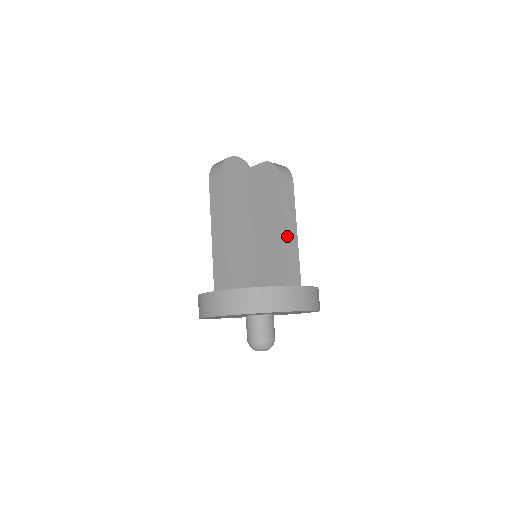
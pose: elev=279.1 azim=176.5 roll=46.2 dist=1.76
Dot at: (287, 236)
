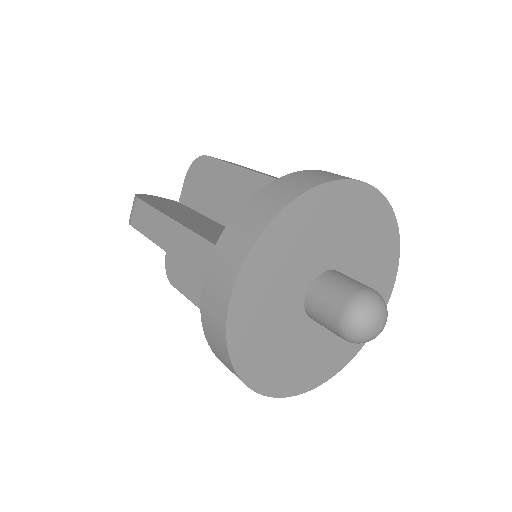
Dot at: occluded
